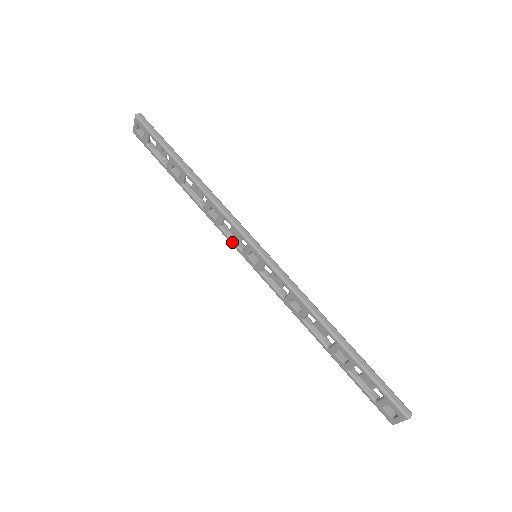
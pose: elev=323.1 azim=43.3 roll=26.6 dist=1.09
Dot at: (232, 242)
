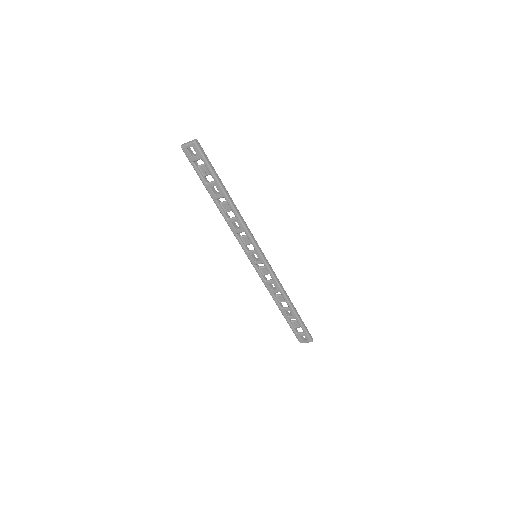
Dot at: (242, 245)
